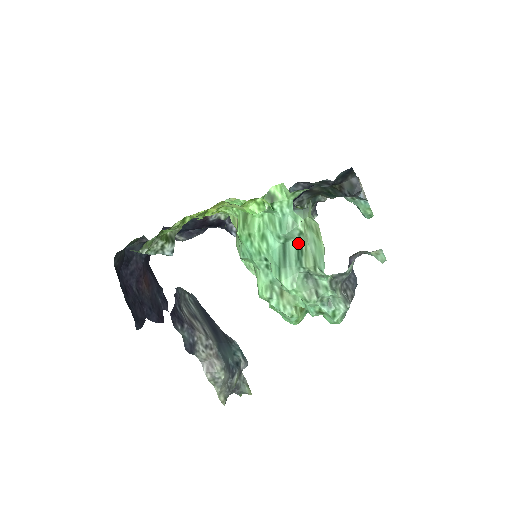
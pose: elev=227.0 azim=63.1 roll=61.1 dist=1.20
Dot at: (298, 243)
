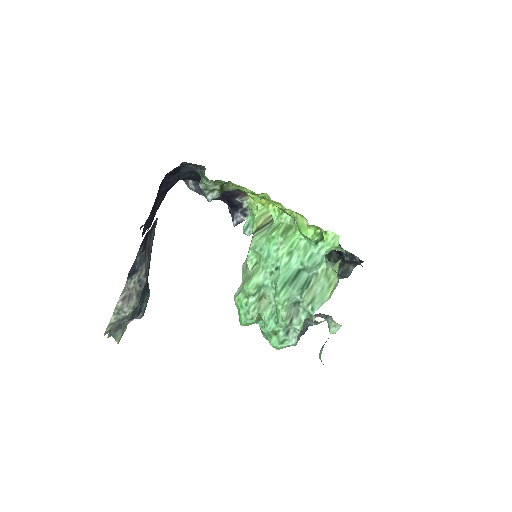
Dot at: (309, 278)
